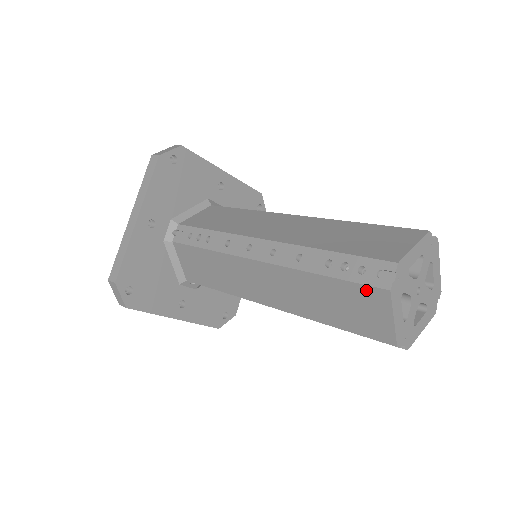
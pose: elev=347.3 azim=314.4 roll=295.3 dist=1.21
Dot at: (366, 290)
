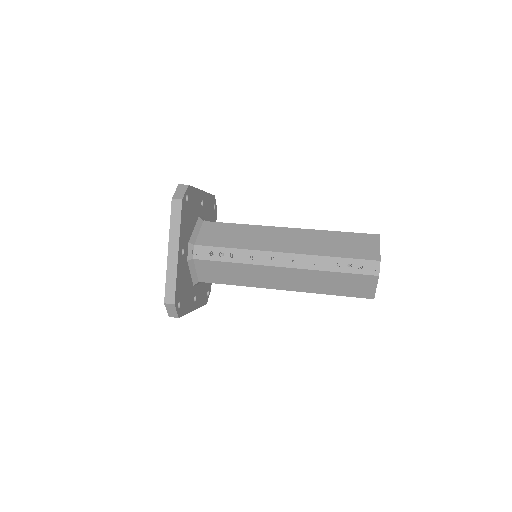
Dot at: (364, 277)
